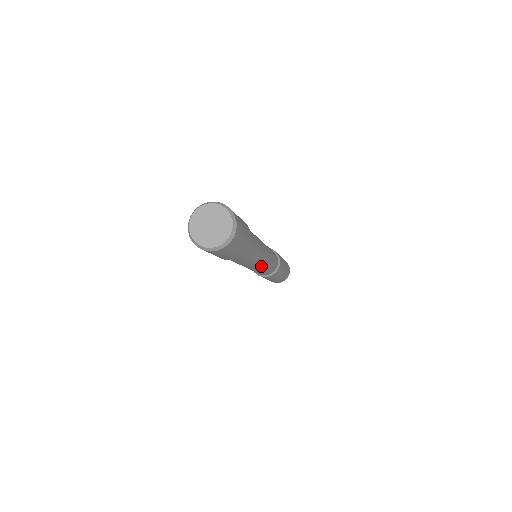
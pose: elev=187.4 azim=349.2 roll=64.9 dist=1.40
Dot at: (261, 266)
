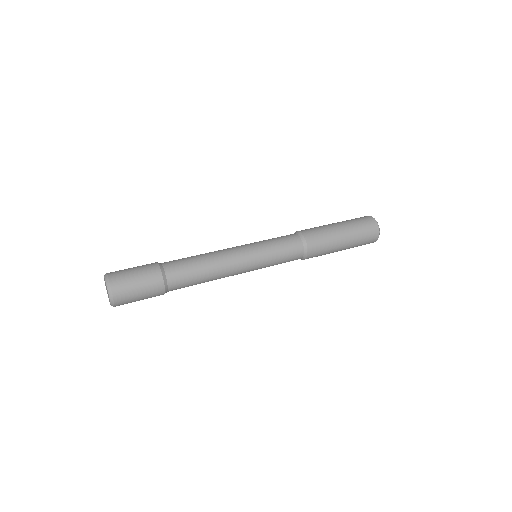
Dot at: (248, 267)
